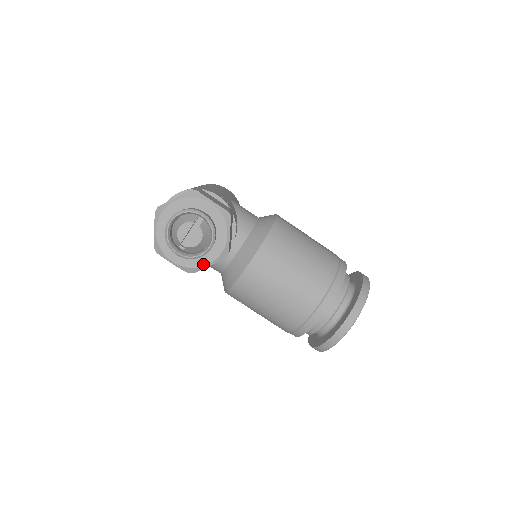
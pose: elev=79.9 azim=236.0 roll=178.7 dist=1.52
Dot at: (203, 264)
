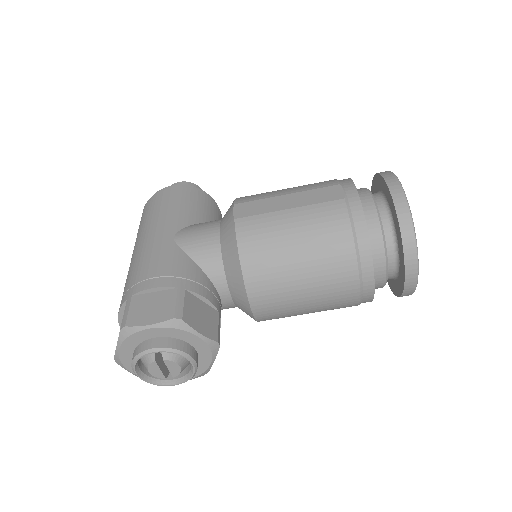
Dot at: (206, 366)
